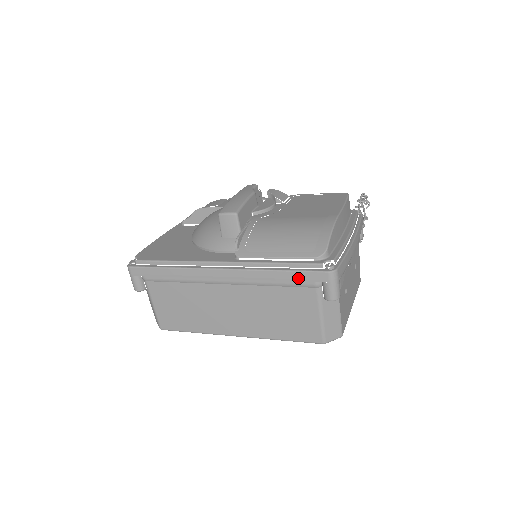
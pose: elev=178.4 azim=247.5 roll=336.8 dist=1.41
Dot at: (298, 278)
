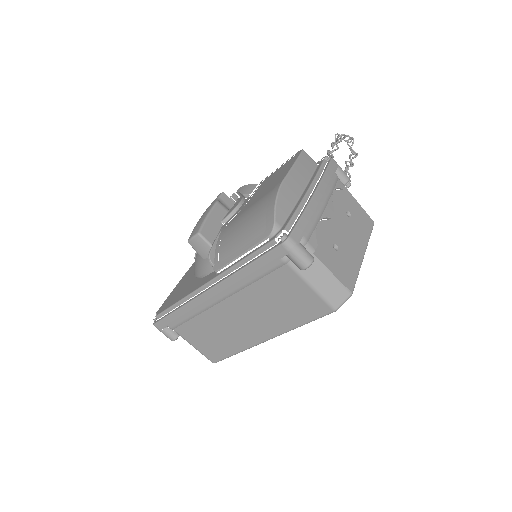
Dot at: (264, 264)
